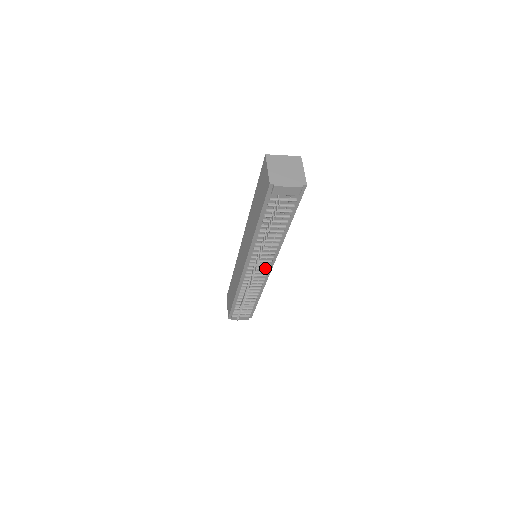
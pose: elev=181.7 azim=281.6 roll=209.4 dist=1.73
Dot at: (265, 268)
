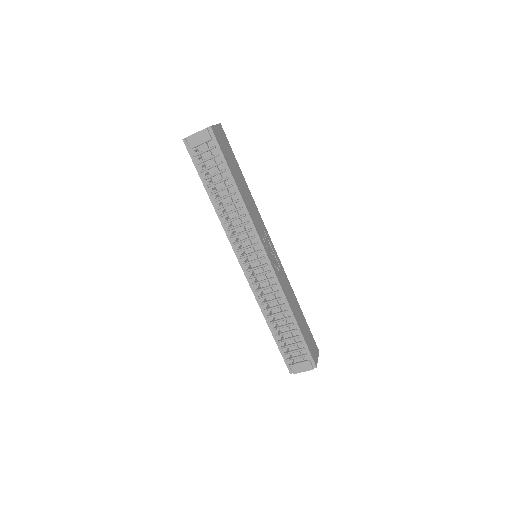
Dot at: (259, 258)
